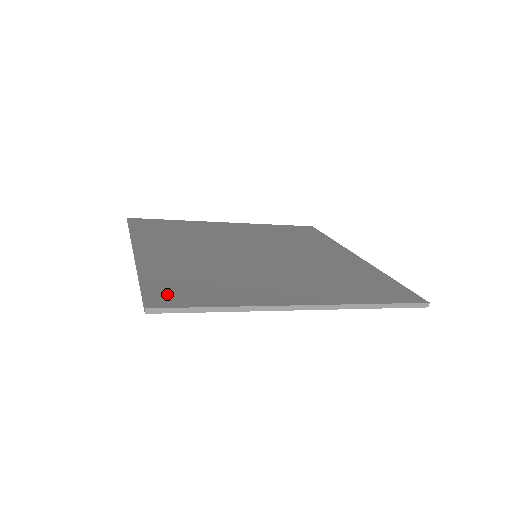
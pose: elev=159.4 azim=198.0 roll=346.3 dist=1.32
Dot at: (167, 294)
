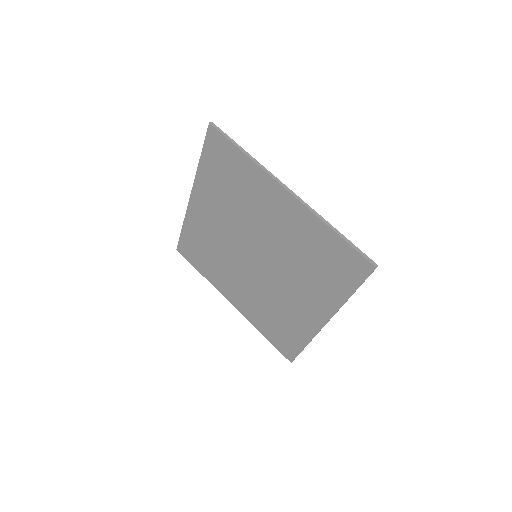
Dot at: (218, 147)
